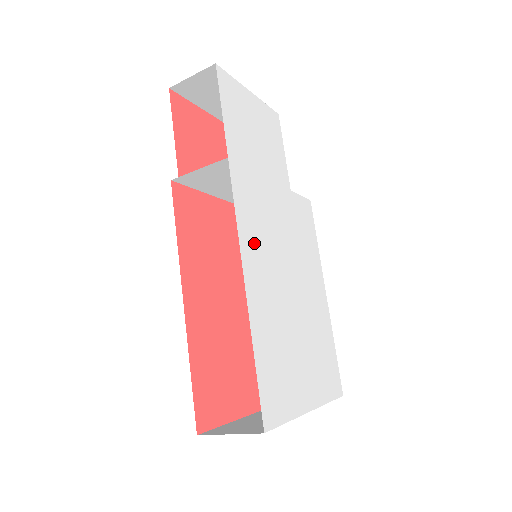
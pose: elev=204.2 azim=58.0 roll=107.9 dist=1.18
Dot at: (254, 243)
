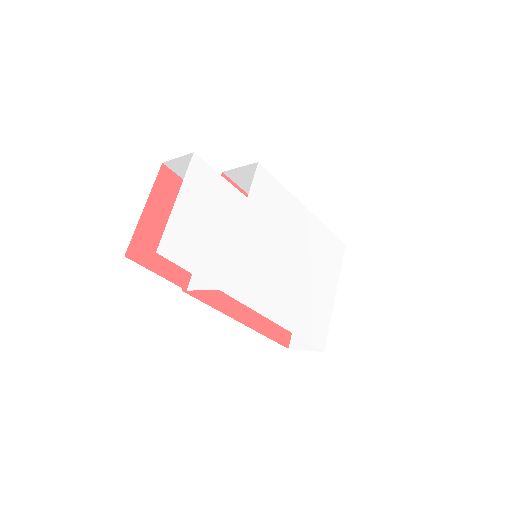
Dot at: (264, 295)
